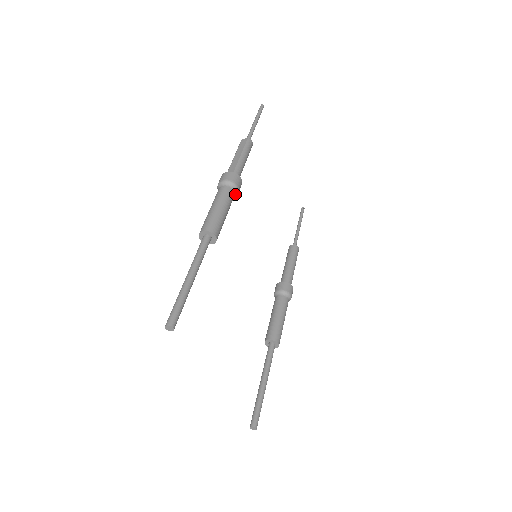
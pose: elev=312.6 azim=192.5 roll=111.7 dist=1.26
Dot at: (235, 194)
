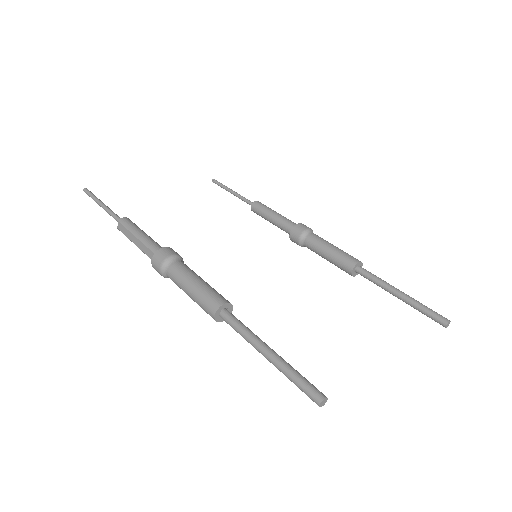
Dot at: (180, 260)
